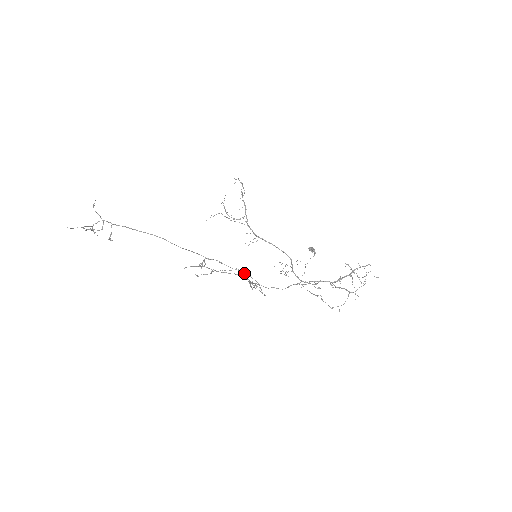
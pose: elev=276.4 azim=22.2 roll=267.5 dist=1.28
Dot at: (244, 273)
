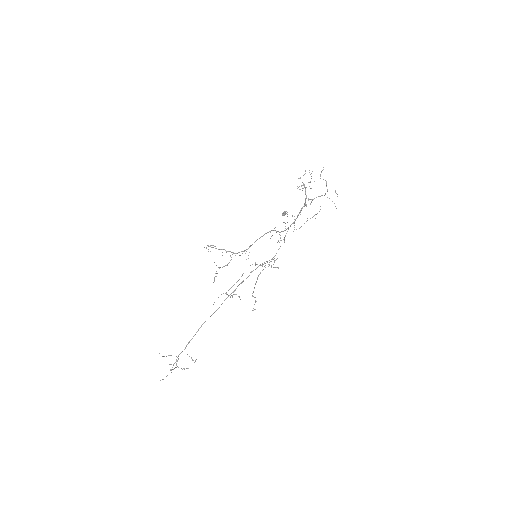
Dot at: (256, 268)
